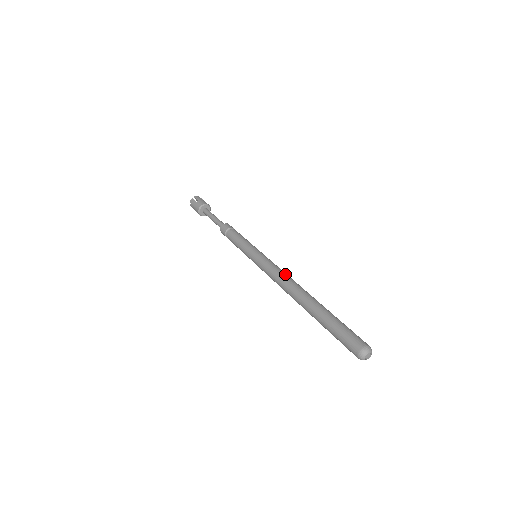
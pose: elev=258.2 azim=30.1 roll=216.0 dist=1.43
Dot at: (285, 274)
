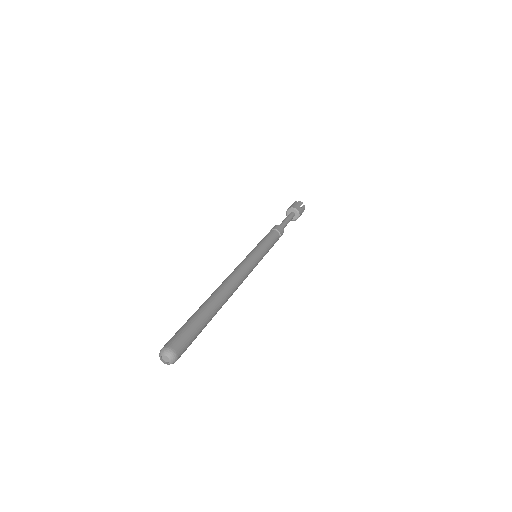
Dot at: (231, 273)
